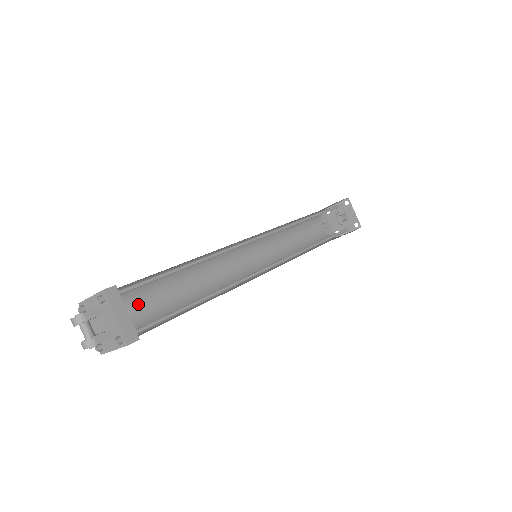
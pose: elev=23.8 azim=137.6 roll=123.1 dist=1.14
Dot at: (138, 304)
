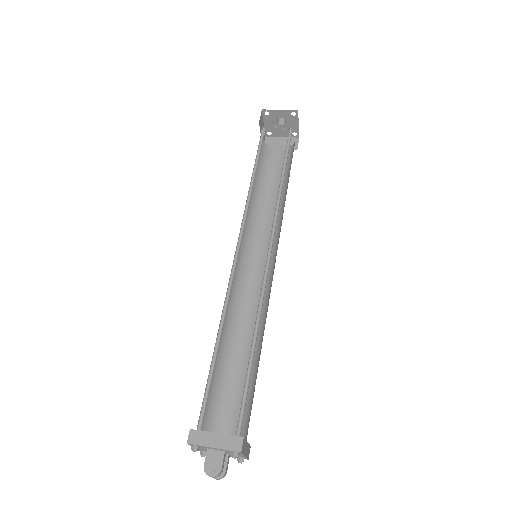
Dot at: occluded
